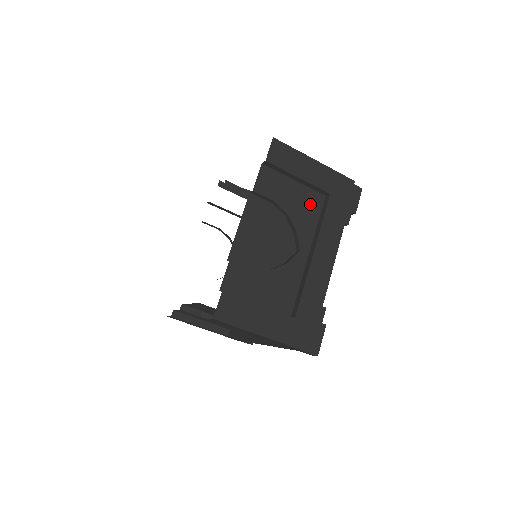
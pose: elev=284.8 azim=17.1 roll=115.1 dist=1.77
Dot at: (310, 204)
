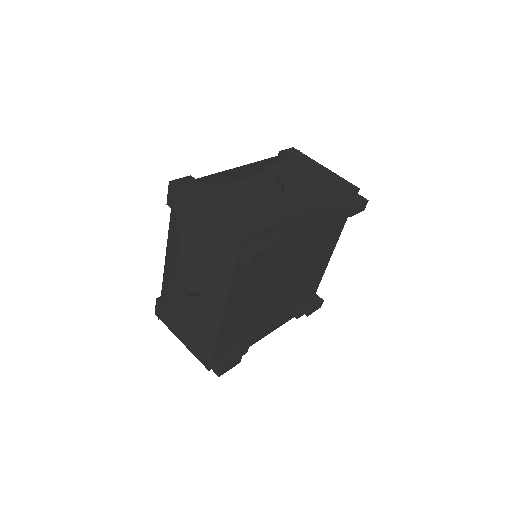
Dot at: (308, 187)
